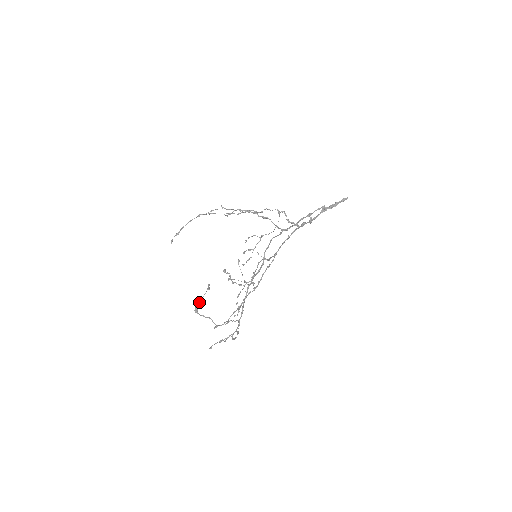
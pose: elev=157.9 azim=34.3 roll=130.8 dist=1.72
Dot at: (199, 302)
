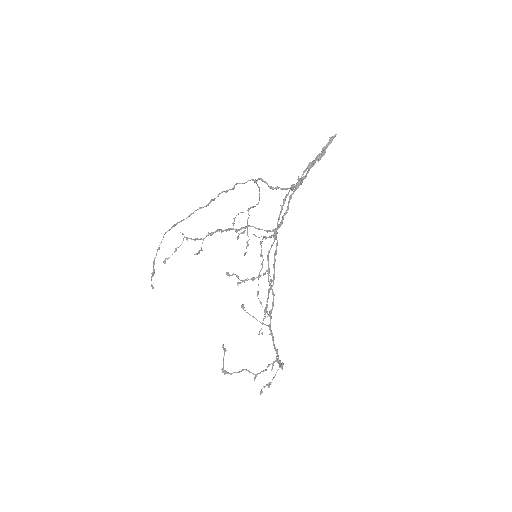
Dot at: occluded
